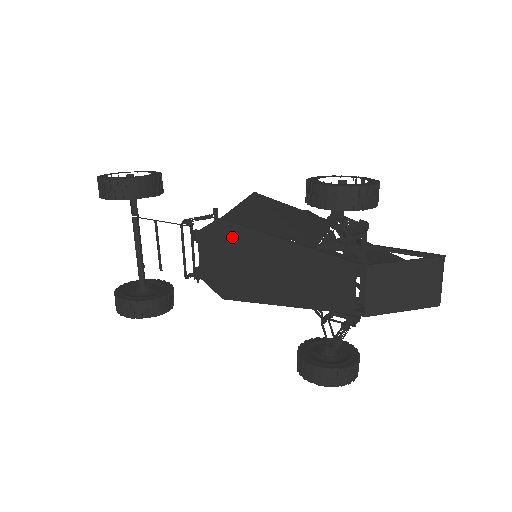
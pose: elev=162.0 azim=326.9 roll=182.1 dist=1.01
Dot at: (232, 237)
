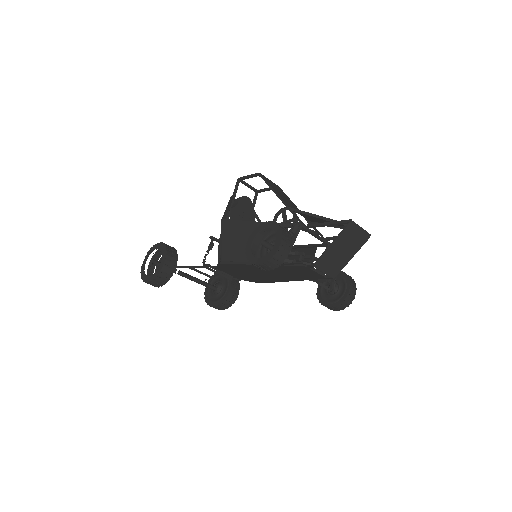
Dot at: (236, 268)
